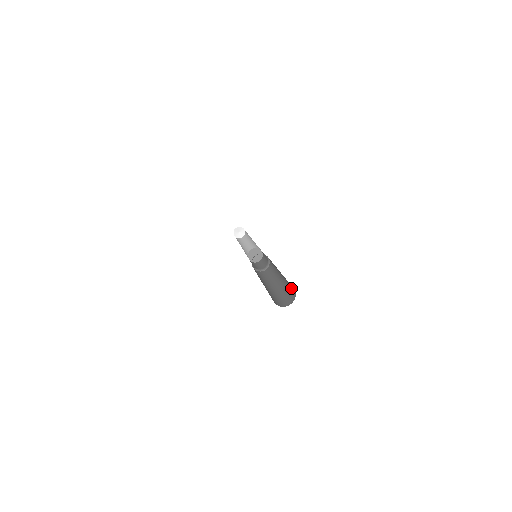
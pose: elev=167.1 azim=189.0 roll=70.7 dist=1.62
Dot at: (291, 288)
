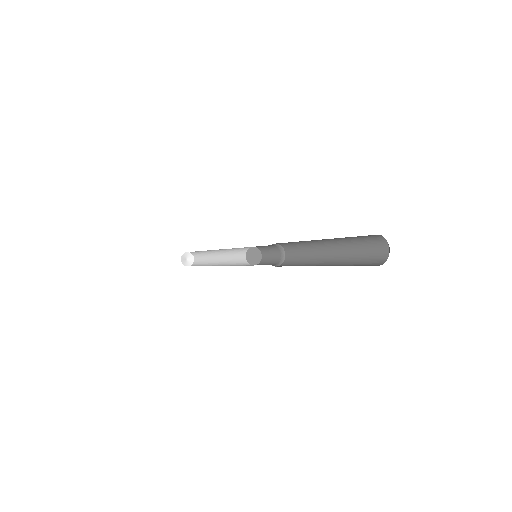
Dot at: (370, 259)
